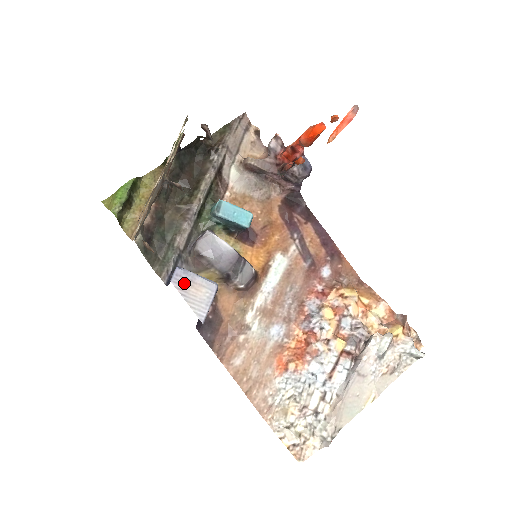
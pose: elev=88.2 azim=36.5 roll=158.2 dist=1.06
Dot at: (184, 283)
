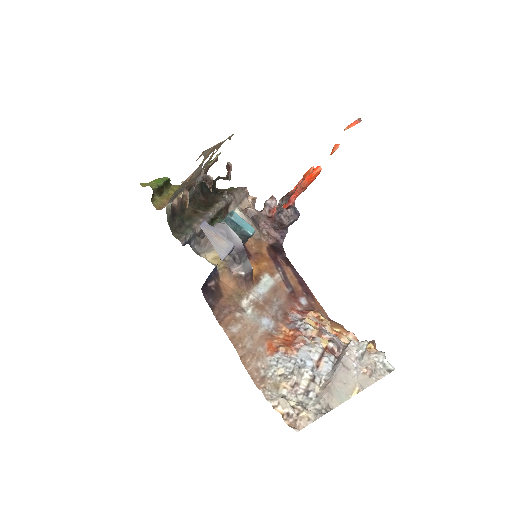
Dot at: (209, 231)
